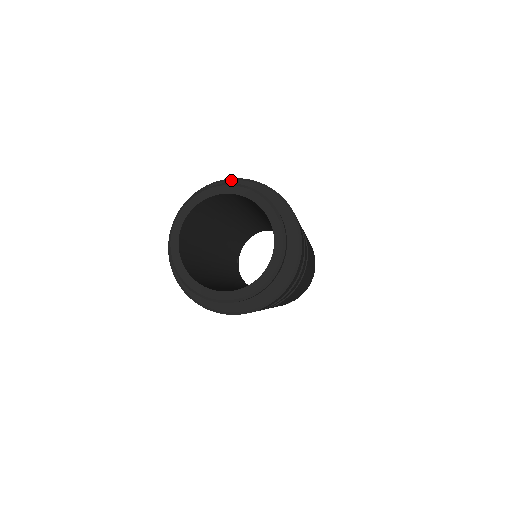
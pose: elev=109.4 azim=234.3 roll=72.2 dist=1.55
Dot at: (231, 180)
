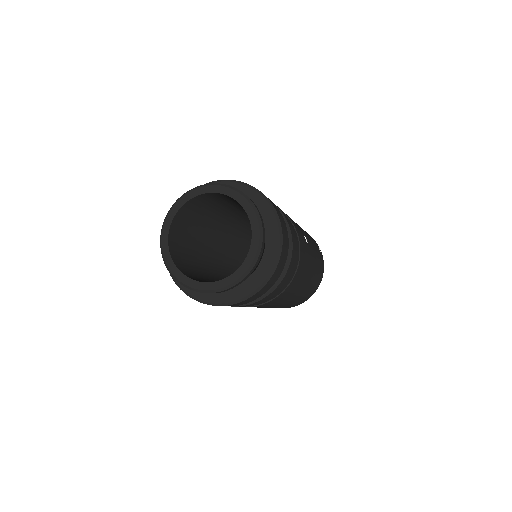
Dot at: (253, 189)
